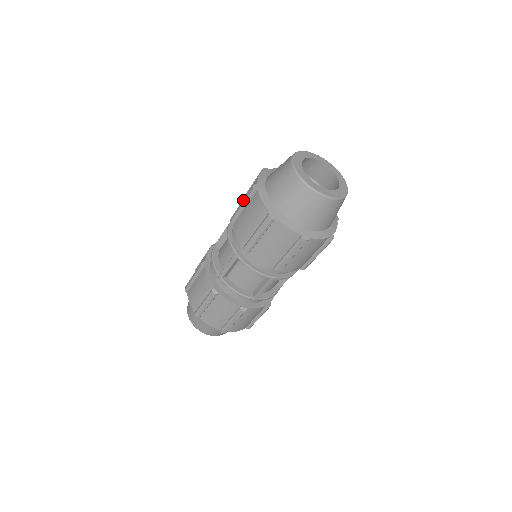
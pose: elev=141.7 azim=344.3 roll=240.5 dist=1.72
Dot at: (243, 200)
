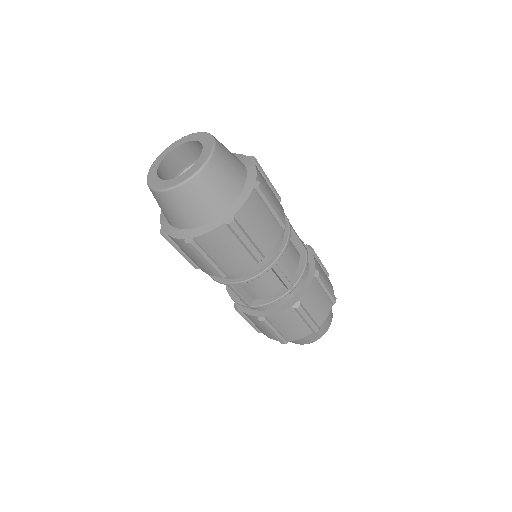
Dot at: occluded
